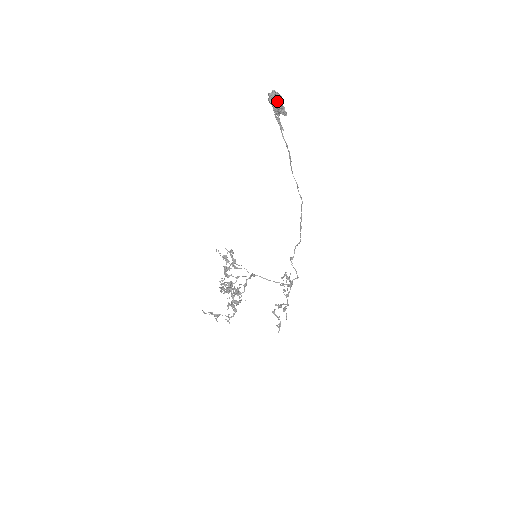
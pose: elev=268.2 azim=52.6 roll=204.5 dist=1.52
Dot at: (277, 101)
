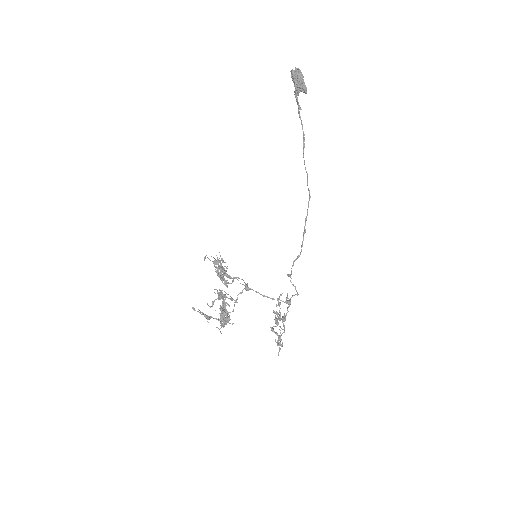
Dot at: (300, 75)
